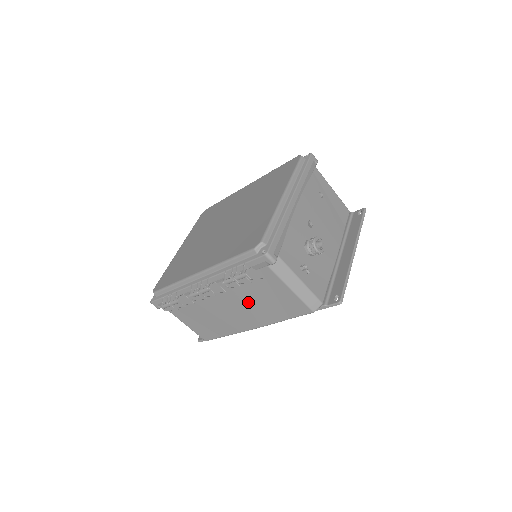
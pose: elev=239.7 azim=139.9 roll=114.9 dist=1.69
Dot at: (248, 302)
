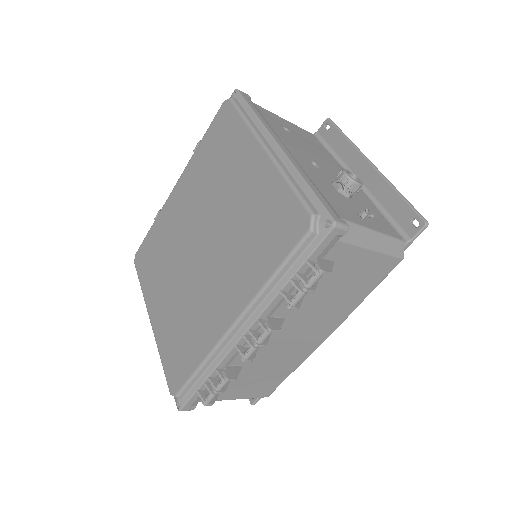
Dot at: (317, 309)
